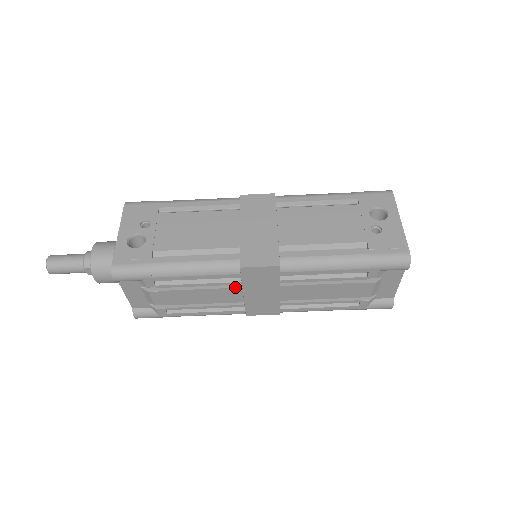
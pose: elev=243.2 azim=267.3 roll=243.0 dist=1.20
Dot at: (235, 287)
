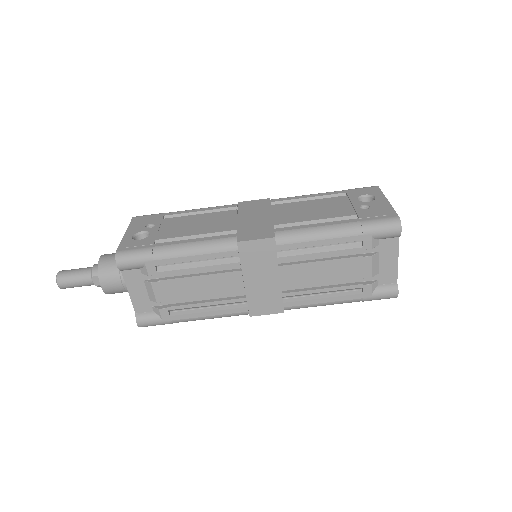
Dot at: (234, 271)
